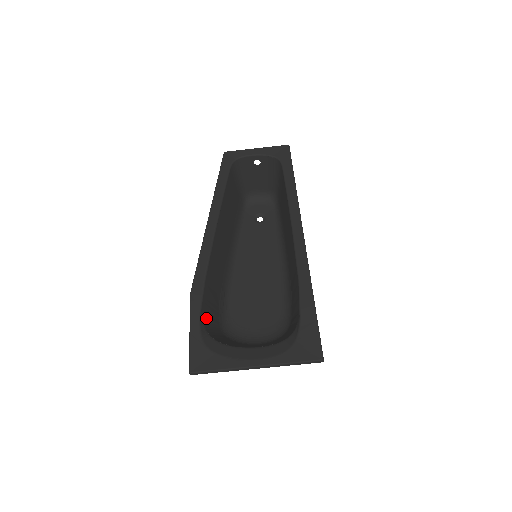
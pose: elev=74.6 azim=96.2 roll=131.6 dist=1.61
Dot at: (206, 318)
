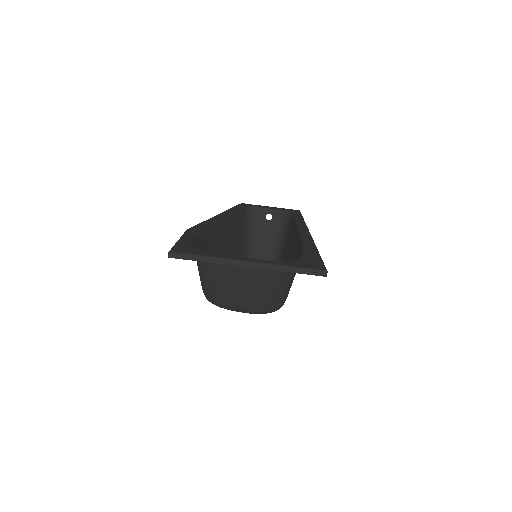
Dot at: occluded
